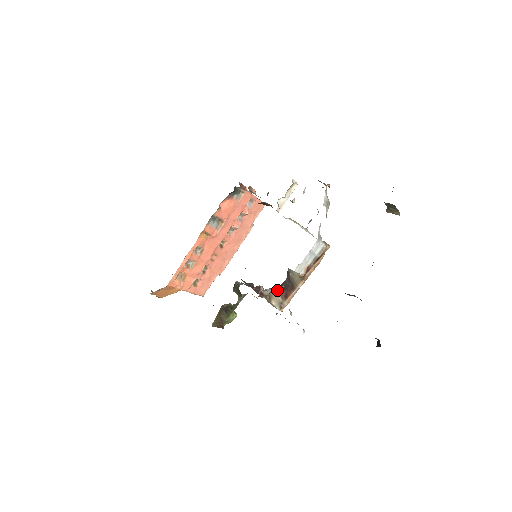
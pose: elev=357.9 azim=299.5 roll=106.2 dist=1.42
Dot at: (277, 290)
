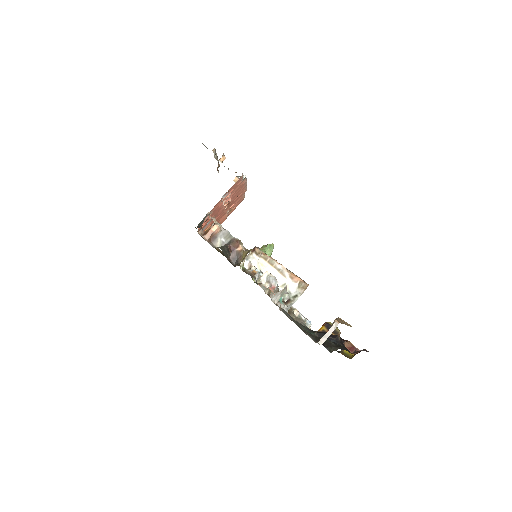
Dot at: occluded
